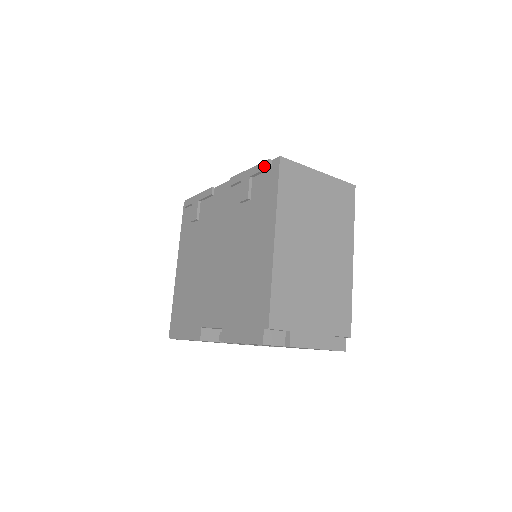
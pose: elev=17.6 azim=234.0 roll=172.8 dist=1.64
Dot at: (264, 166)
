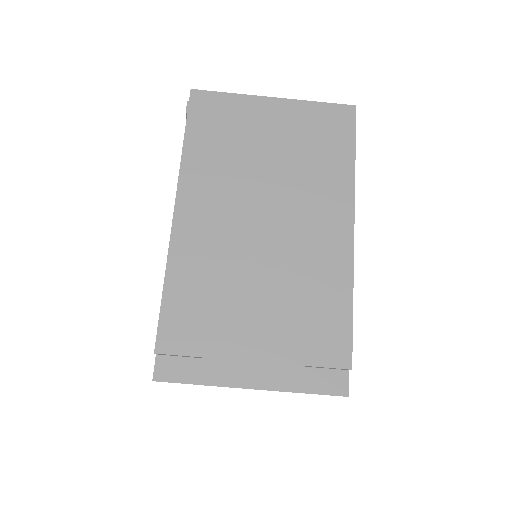
Dot at: occluded
